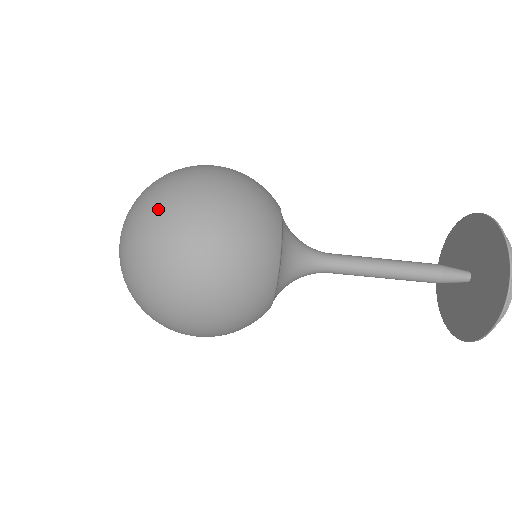
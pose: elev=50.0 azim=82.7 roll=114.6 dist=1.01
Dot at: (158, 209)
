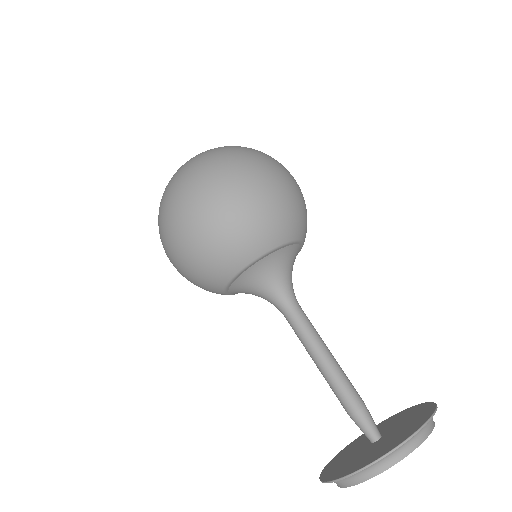
Dot at: occluded
